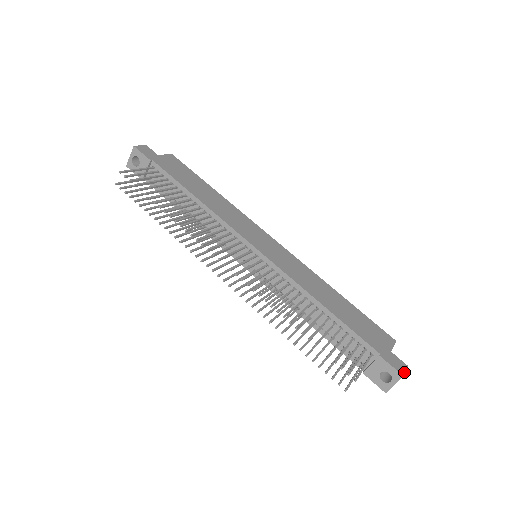
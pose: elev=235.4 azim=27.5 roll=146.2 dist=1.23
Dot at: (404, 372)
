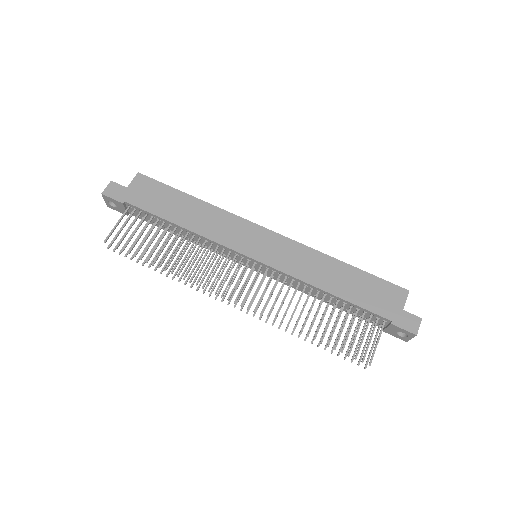
Dot at: (417, 330)
